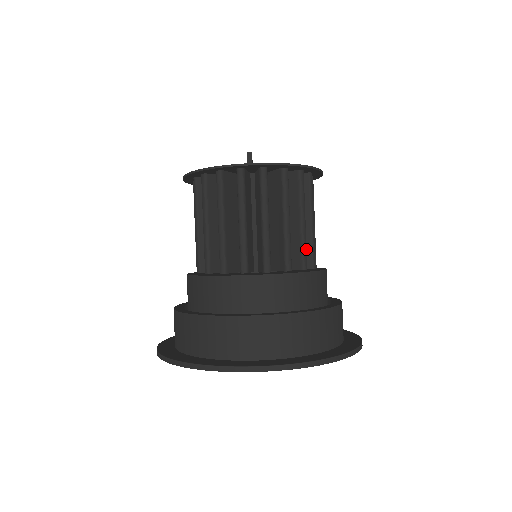
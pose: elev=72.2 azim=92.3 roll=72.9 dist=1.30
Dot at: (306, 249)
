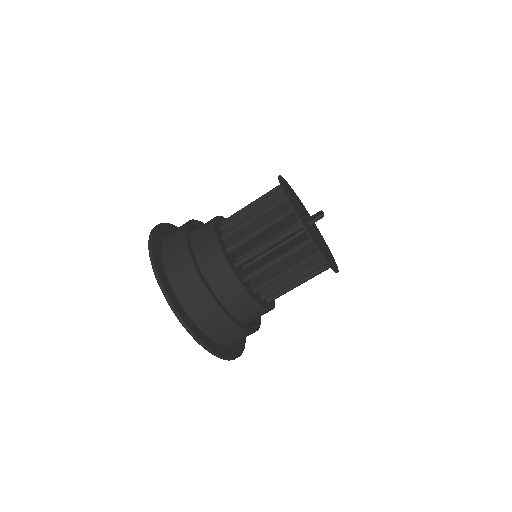
Dot at: occluded
